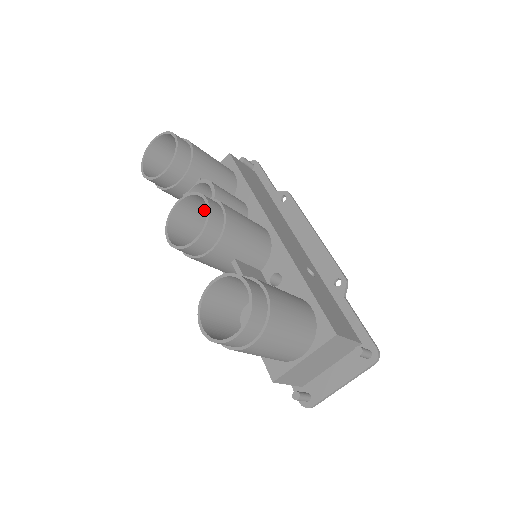
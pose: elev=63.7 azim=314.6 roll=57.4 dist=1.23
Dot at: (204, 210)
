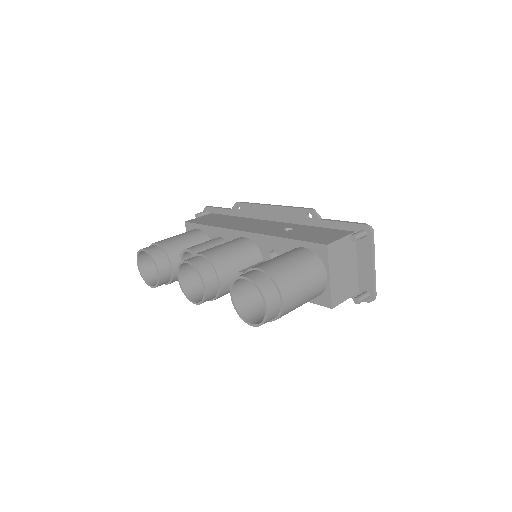
Dot at: occluded
